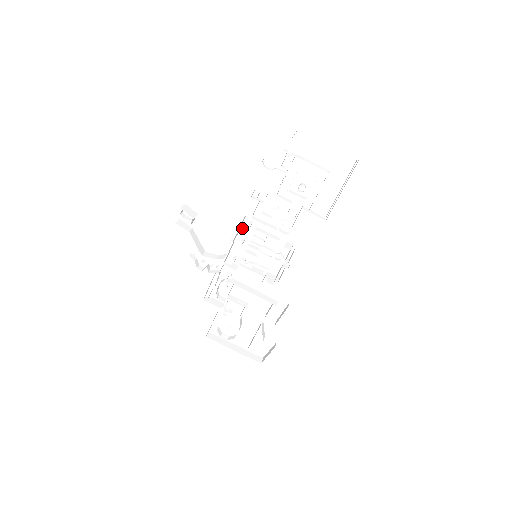
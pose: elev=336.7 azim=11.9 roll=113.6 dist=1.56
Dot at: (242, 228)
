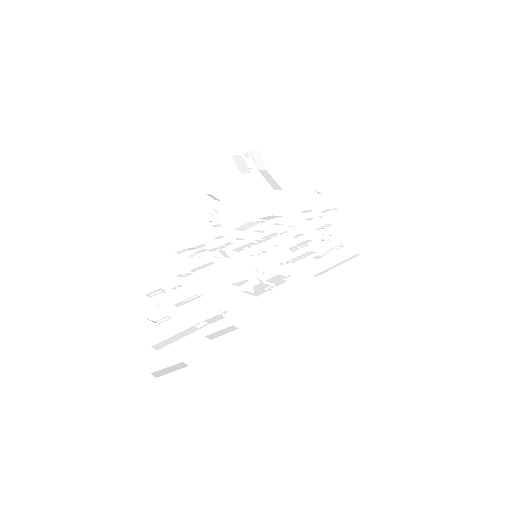
Dot at: (265, 222)
